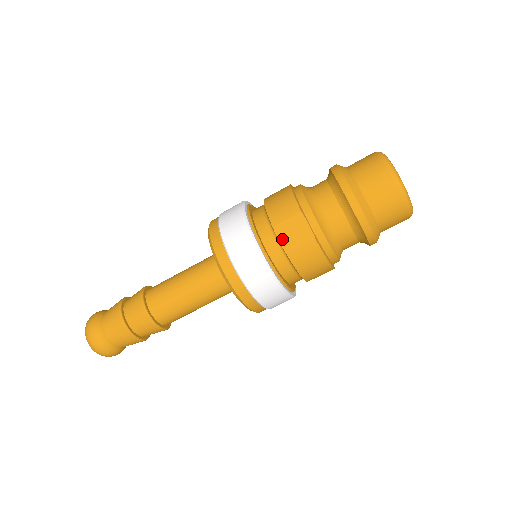
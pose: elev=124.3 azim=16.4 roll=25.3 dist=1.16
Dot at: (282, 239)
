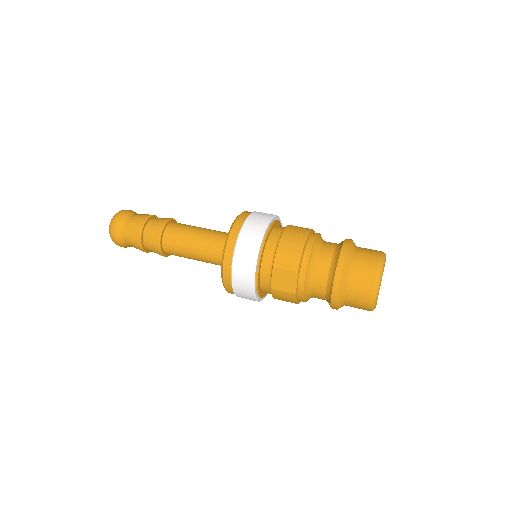
Dot at: (274, 278)
